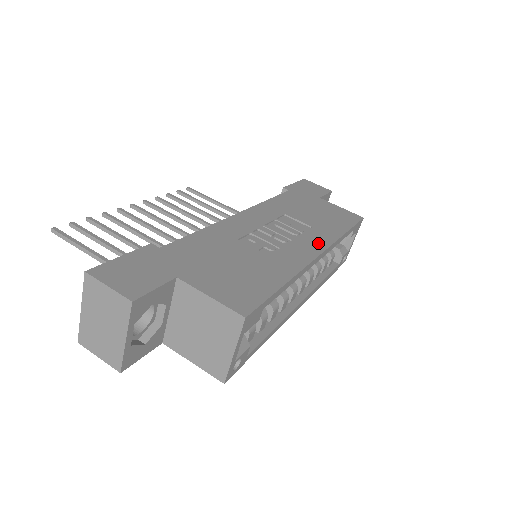
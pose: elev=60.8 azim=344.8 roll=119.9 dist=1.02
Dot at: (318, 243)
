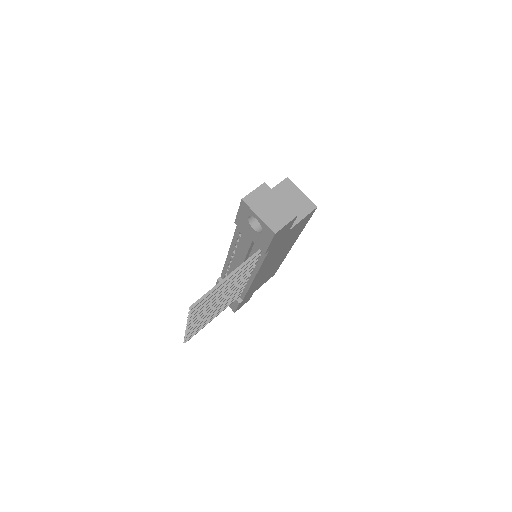
Dot at: occluded
